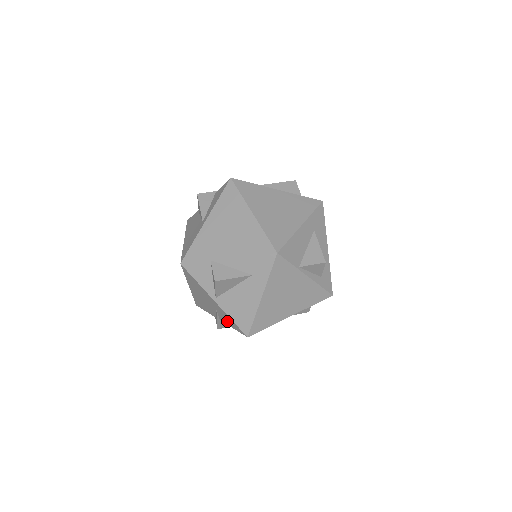
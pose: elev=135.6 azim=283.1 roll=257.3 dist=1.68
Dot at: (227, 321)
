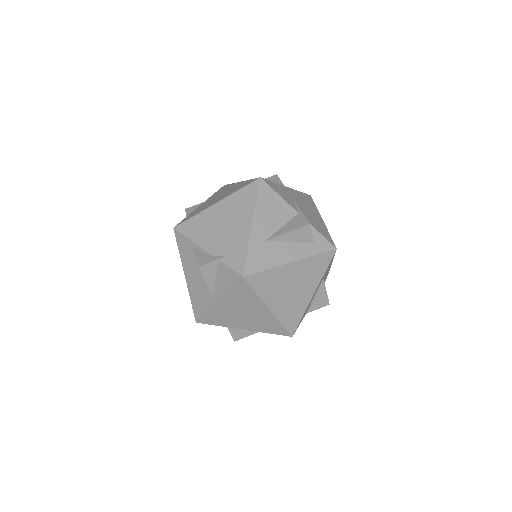
Dot at: occluded
